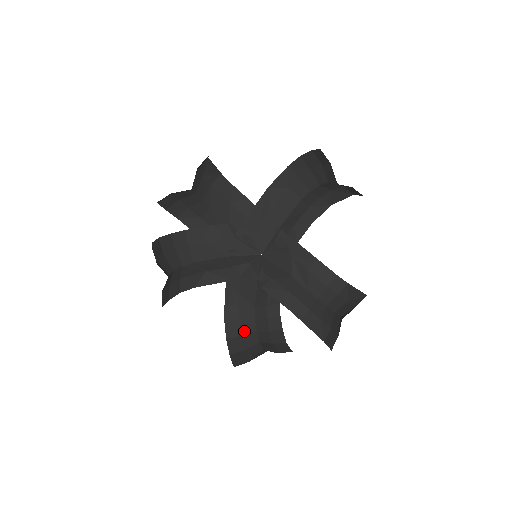
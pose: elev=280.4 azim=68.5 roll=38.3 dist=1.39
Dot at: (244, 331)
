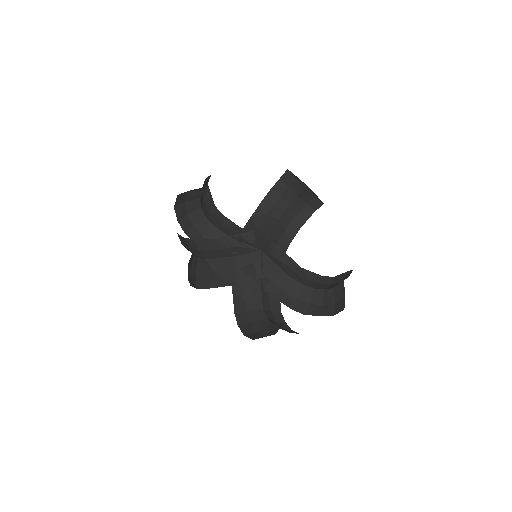
Dot at: (259, 328)
